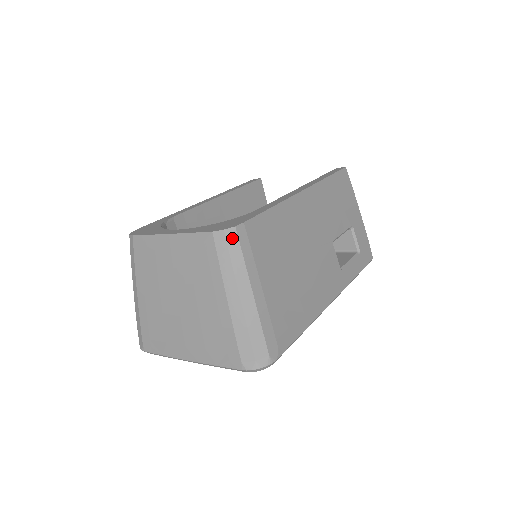
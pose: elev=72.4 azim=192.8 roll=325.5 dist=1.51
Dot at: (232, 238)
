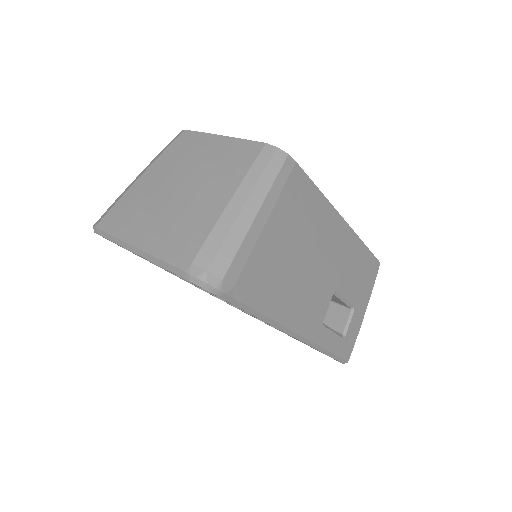
Dot at: (279, 159)
